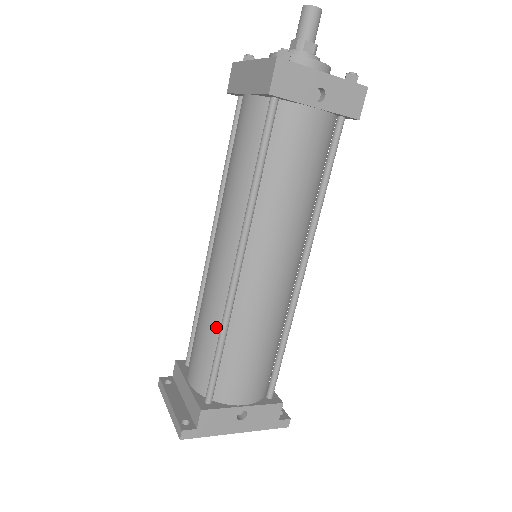
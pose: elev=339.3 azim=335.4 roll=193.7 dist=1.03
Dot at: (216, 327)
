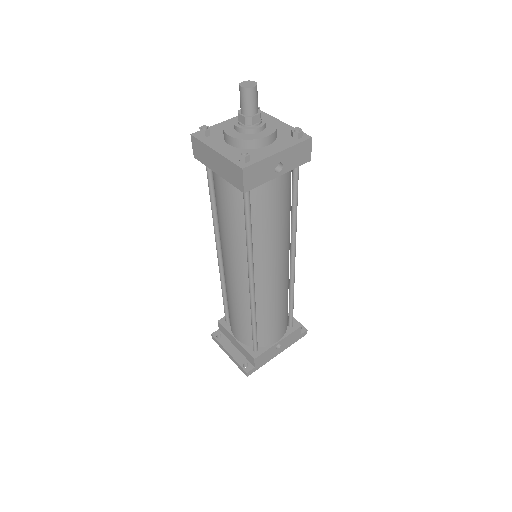
Dot at: (247, 313)
